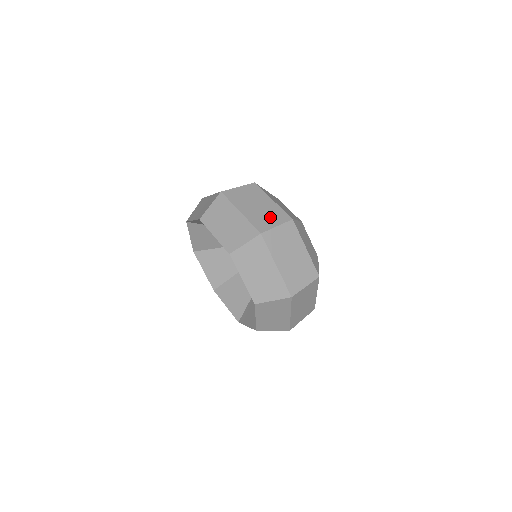
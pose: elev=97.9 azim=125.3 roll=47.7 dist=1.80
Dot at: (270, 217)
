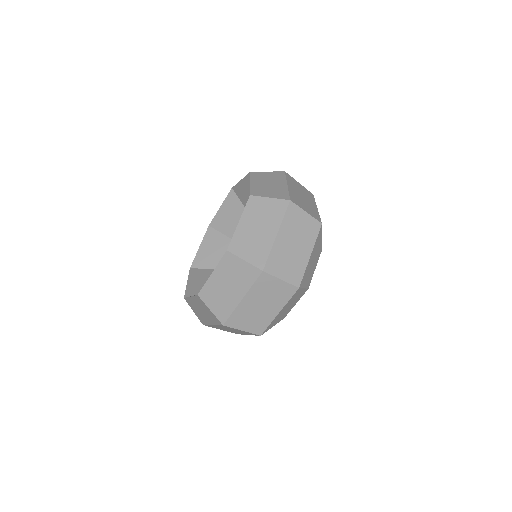
Dot at: (306, 206)
